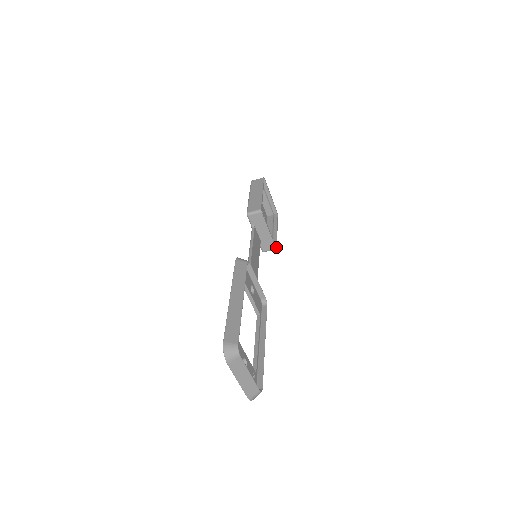
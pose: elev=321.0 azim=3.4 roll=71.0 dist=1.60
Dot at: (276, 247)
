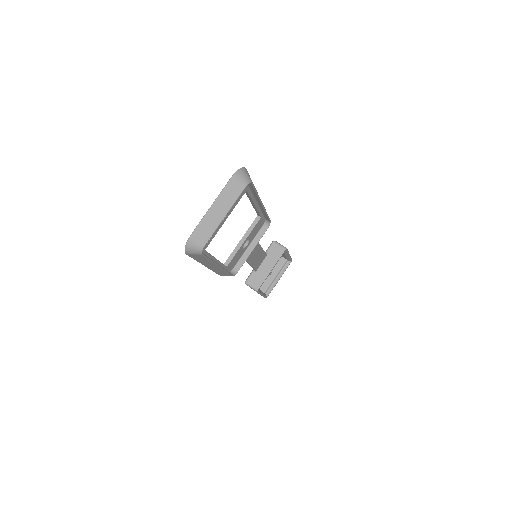
Dot at: (258, 291)
